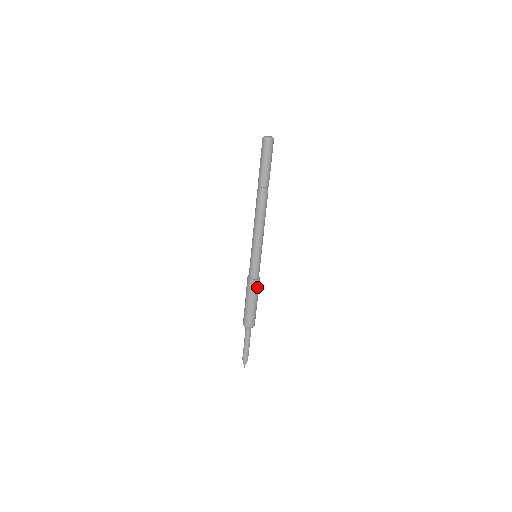
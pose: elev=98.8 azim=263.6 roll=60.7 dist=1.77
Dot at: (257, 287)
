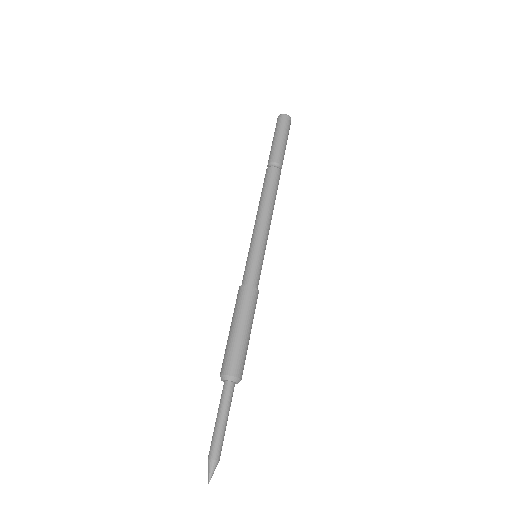
Dot at: (253, 301)
